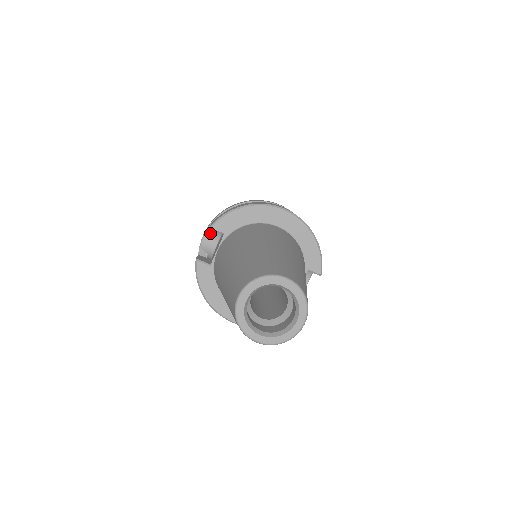
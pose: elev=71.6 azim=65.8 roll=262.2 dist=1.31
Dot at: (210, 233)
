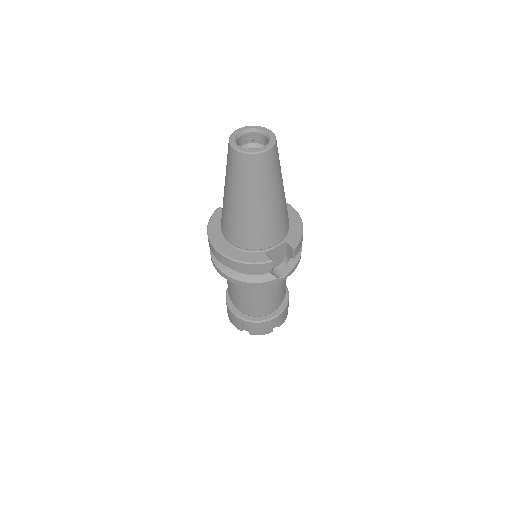
Dot at: occluded
